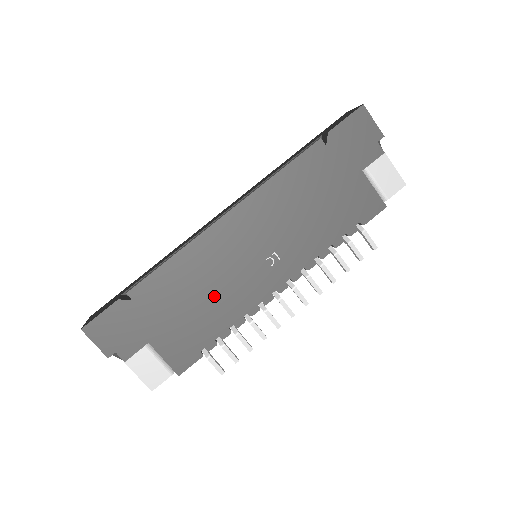
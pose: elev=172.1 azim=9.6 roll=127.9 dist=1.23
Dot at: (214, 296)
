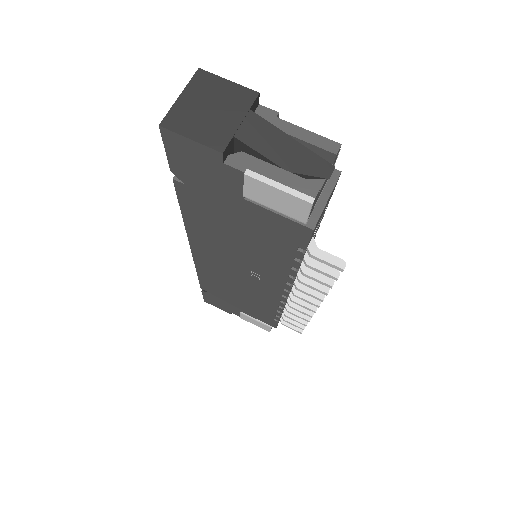
Dot at: (245, 294)
